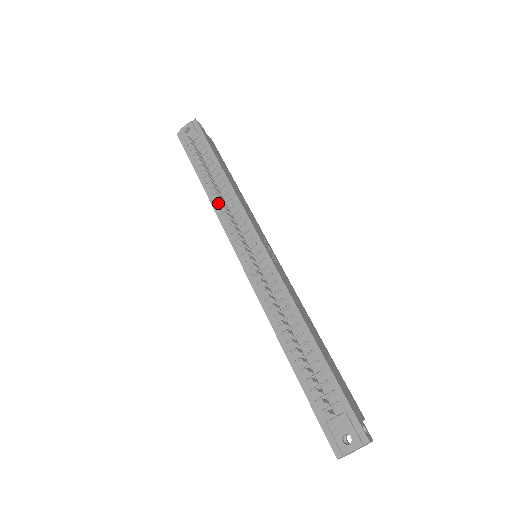
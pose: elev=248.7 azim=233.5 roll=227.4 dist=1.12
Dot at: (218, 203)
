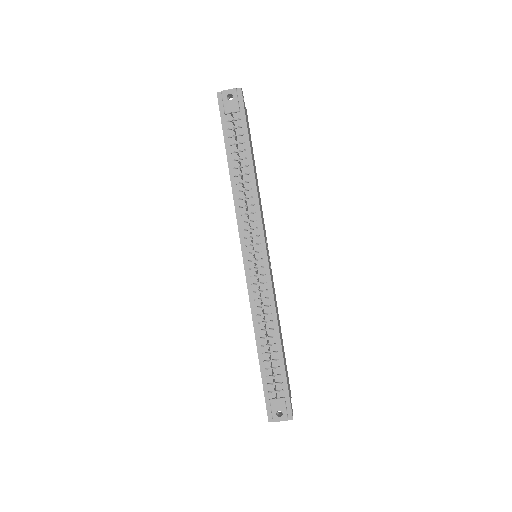
Dot at: (239, 195)
